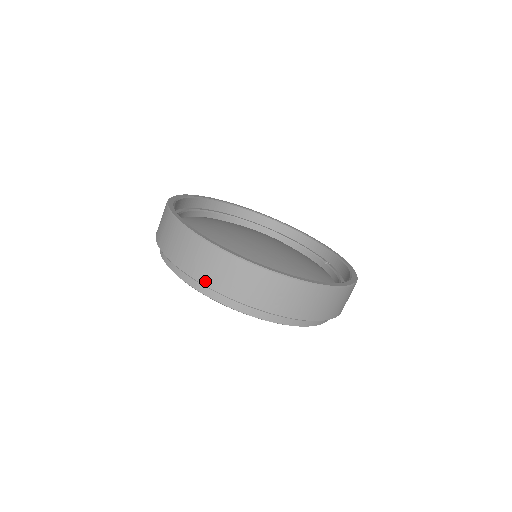
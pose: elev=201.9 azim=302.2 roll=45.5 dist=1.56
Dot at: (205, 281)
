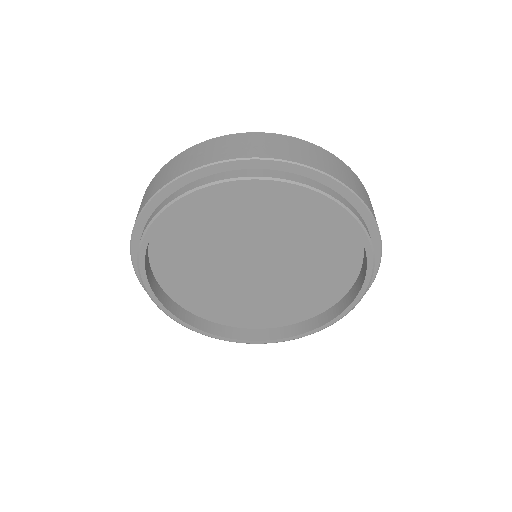
Dot at: (152, 195)
